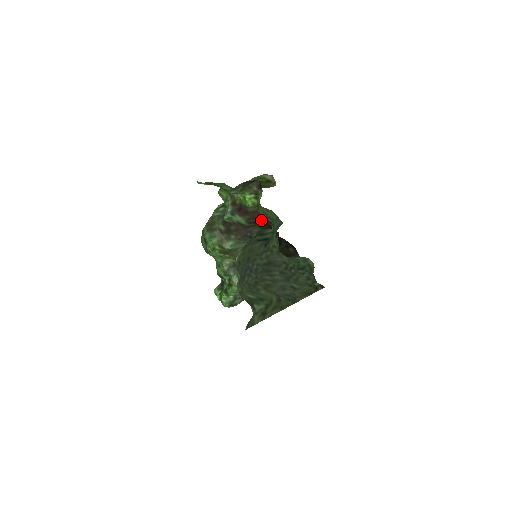
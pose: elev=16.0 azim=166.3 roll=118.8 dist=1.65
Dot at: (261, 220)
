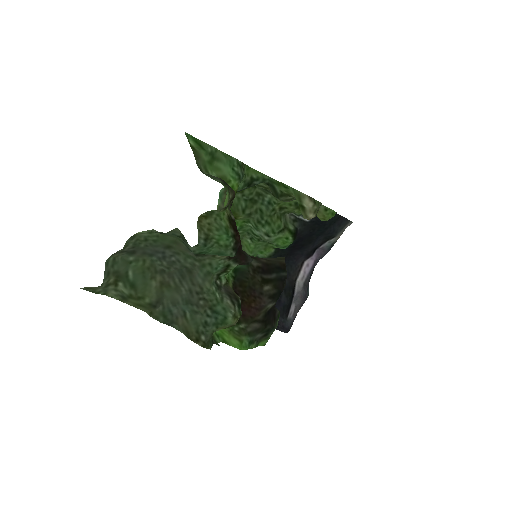
Dot at: occluded
